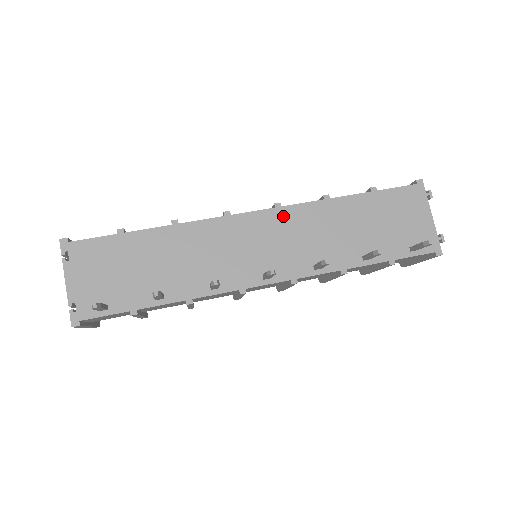
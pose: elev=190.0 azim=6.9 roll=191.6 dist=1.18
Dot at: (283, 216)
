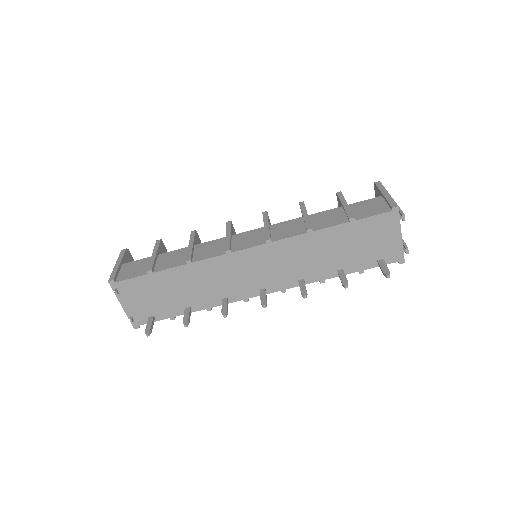
Dot at: (273, 249)
